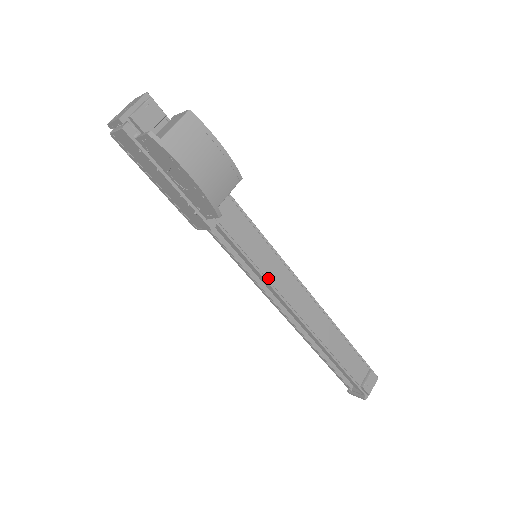
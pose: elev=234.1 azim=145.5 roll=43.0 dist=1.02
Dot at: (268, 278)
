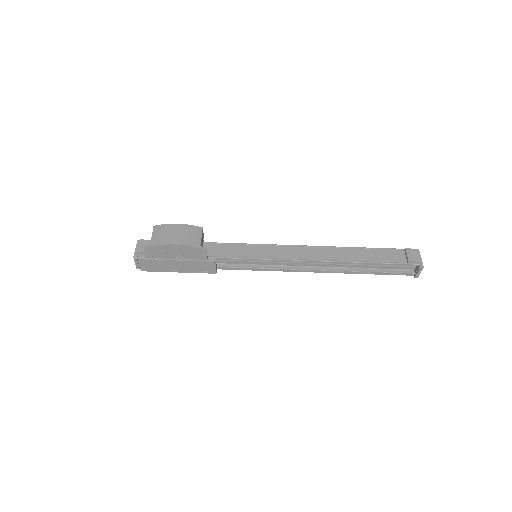
Dot at: (270, 258)
